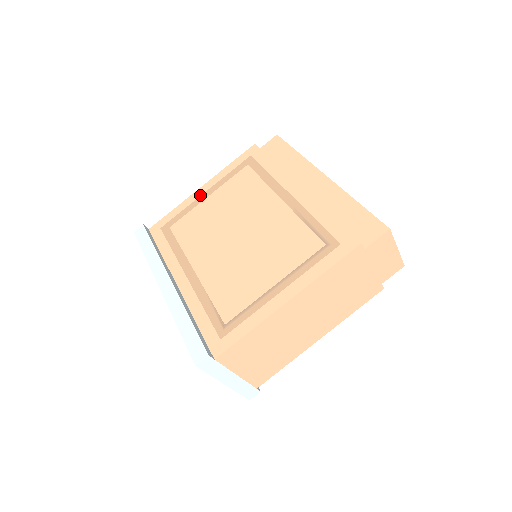
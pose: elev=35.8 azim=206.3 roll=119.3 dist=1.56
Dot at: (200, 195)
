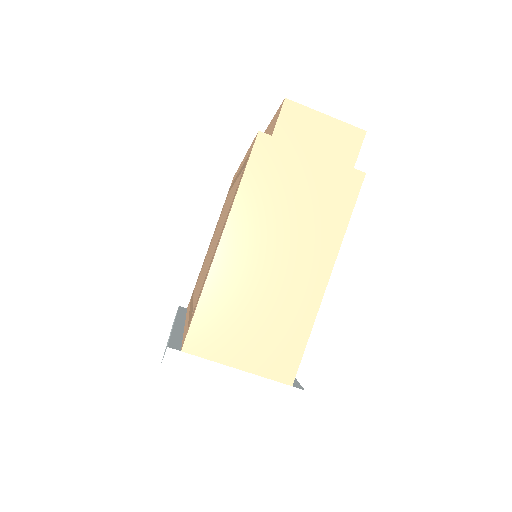
Dot at: (208, 248)
